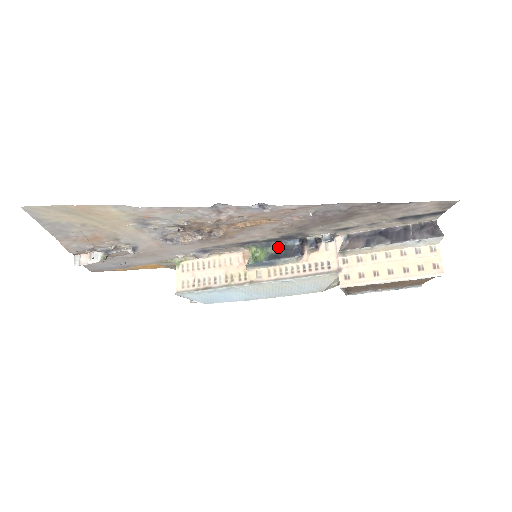
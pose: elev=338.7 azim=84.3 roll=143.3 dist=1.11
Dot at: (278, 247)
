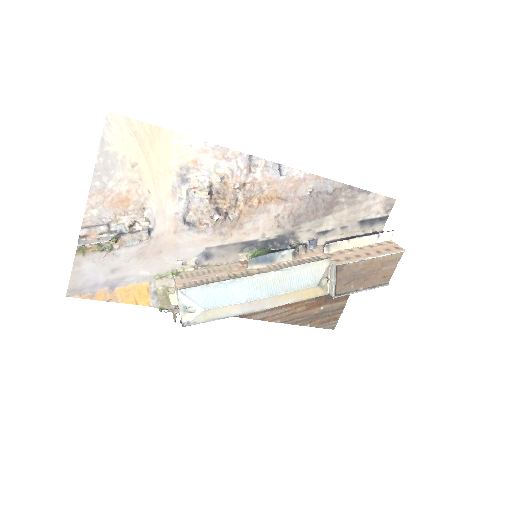
Dot at: (273, 250)
